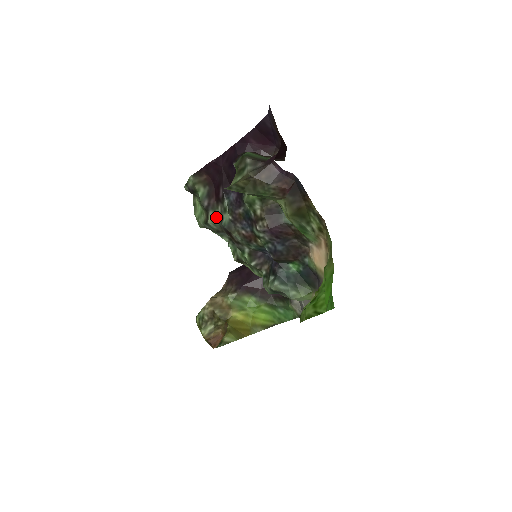
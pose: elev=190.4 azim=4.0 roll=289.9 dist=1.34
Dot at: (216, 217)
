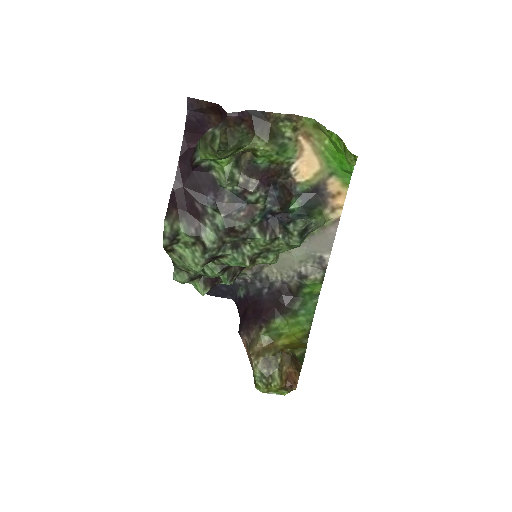
Dot at: (210, 233)
